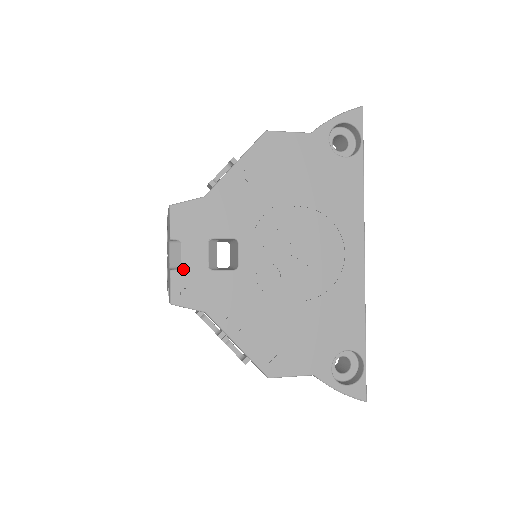
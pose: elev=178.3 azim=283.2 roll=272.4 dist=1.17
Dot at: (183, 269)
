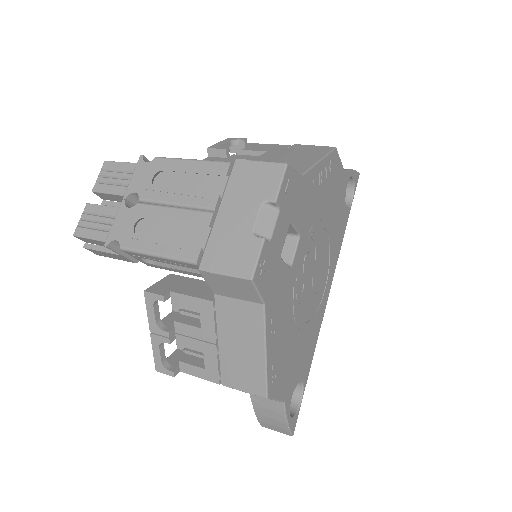
Dot at: (271, 243)
